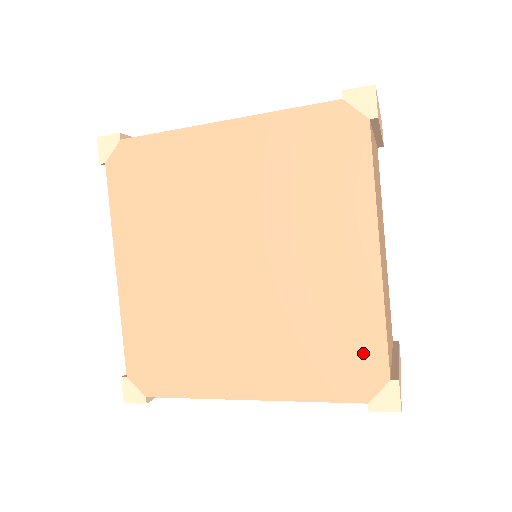
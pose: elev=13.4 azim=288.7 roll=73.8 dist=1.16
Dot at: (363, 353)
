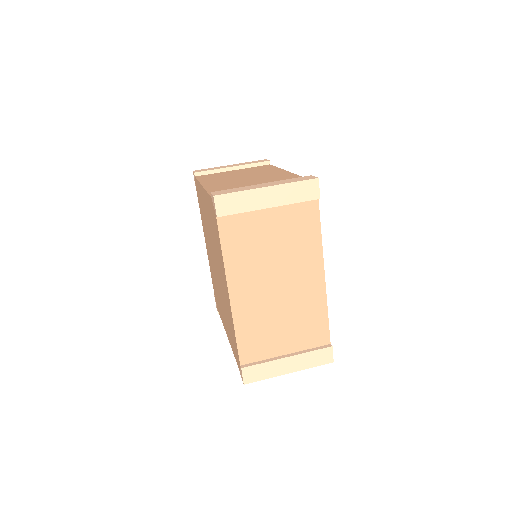
Dot at: (235, 344)
